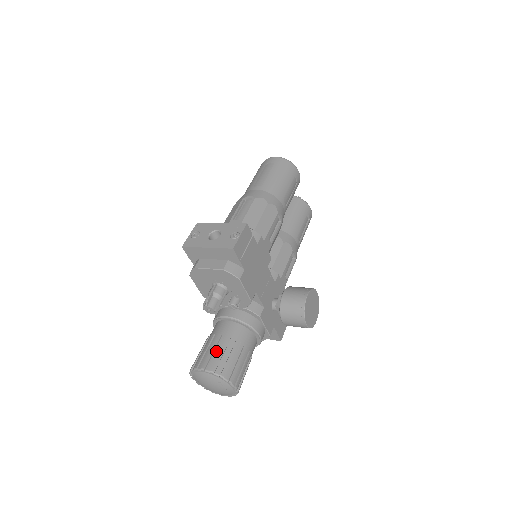
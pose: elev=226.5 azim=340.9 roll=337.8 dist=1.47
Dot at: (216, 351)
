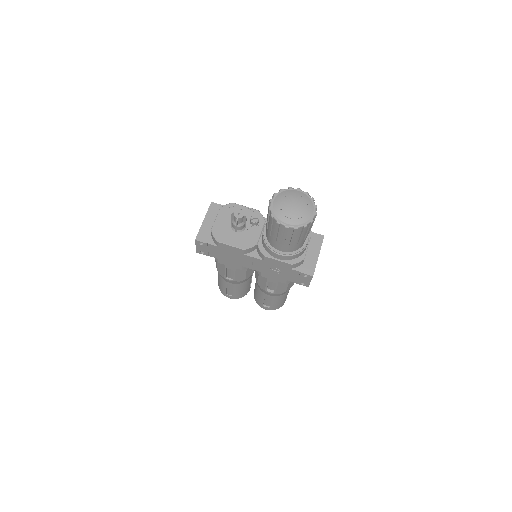
Dot at: occluded
